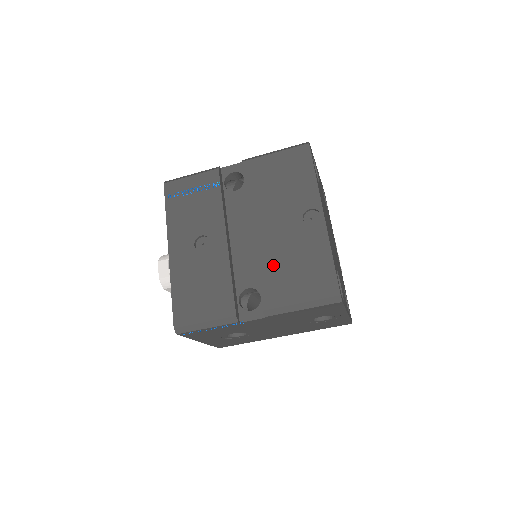
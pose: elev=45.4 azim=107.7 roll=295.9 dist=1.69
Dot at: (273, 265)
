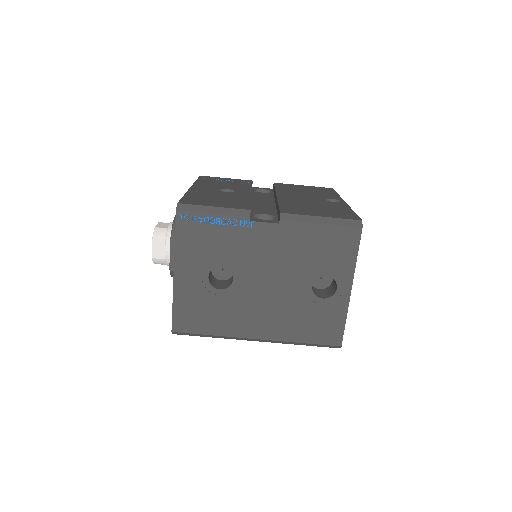
Dot at: (295, 204)
